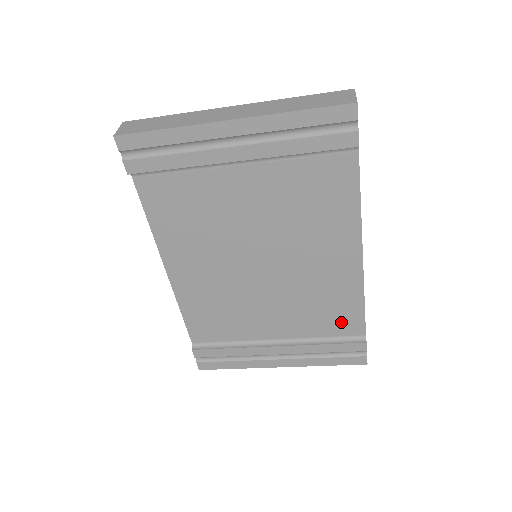
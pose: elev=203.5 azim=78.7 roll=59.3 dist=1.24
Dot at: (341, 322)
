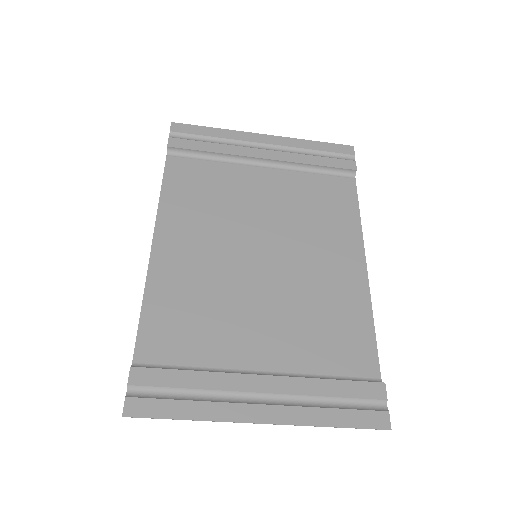
Dot at: (349, 352)
